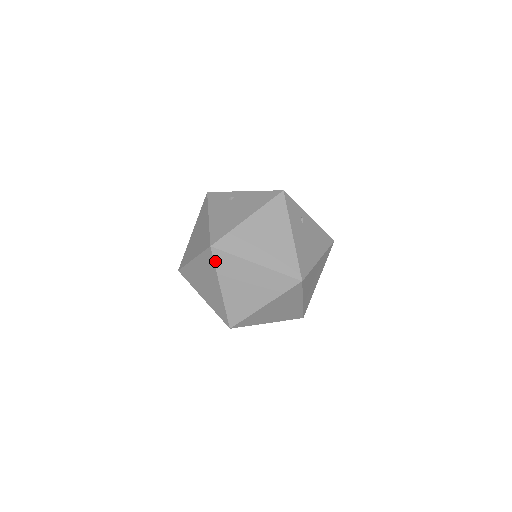
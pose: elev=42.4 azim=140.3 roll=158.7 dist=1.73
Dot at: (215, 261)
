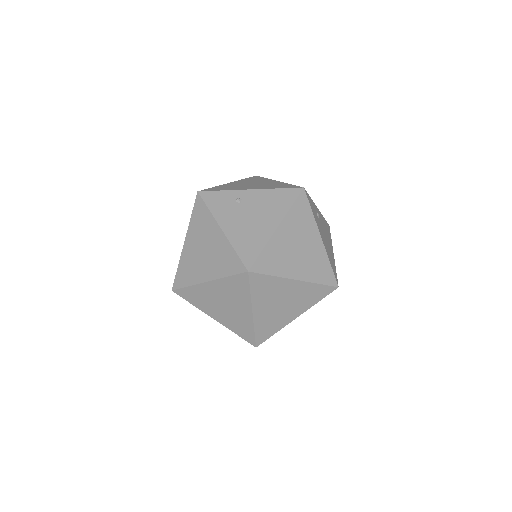
Dot at: (251, 286)
